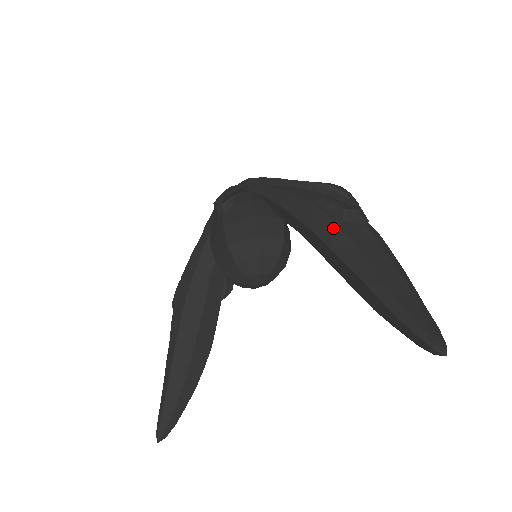
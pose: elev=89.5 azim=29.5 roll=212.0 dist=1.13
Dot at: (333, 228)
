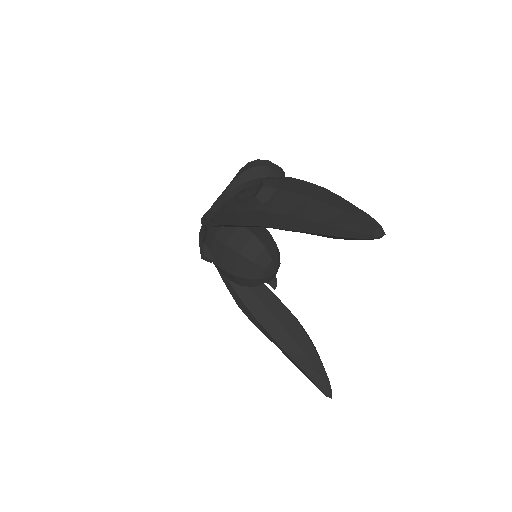
Dot at: (263, 215)
